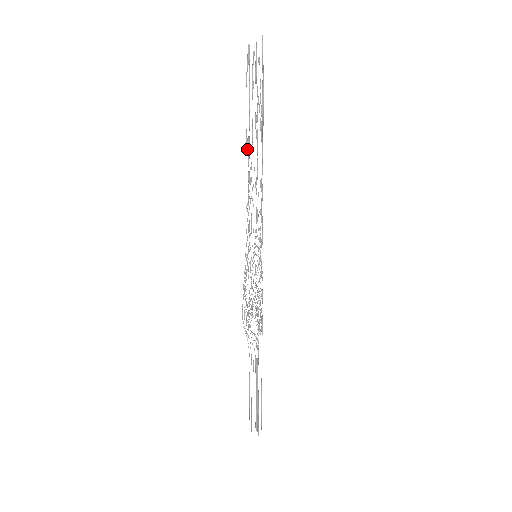
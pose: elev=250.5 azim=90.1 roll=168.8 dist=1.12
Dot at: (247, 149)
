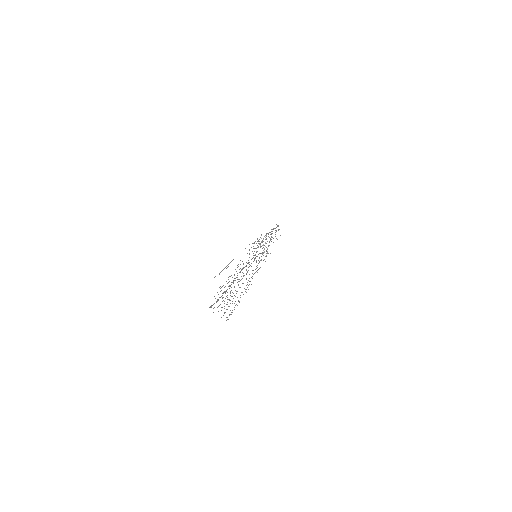
Dot at: (233, 282)
